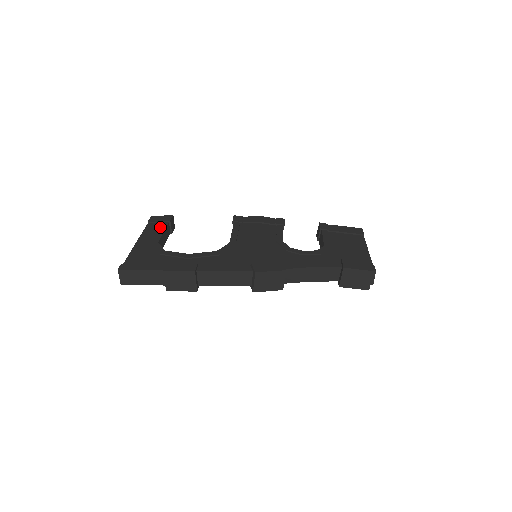
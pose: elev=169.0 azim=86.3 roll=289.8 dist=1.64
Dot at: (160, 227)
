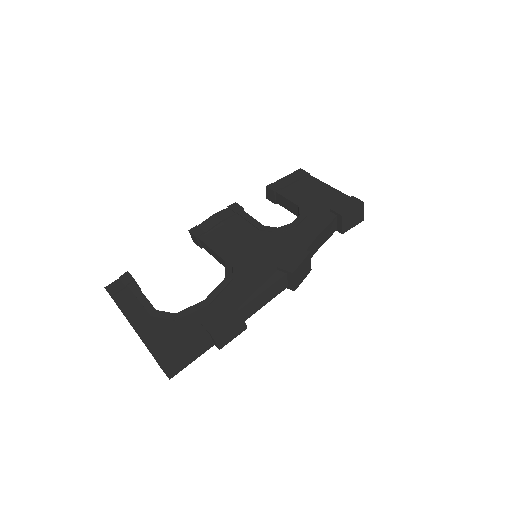
Dot at: (133, 293)
